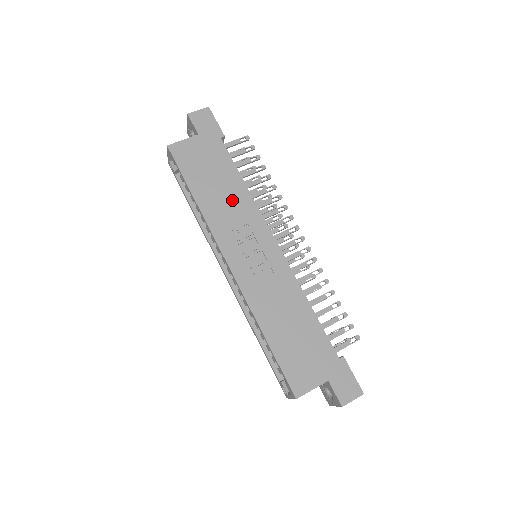
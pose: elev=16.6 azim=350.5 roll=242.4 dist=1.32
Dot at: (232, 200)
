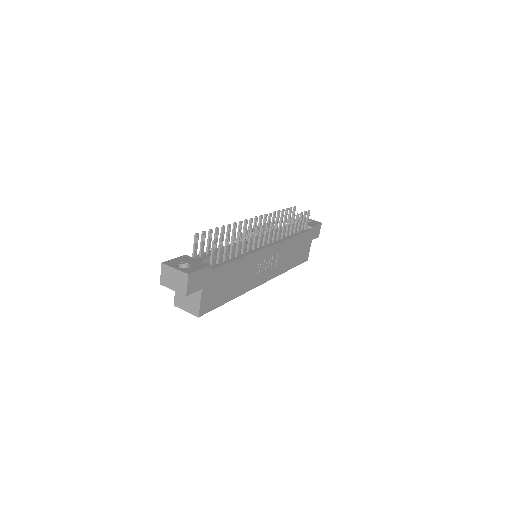
Dot at: (243, 271)
